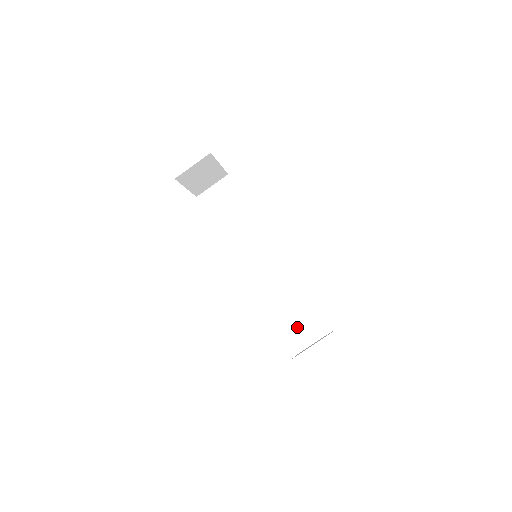
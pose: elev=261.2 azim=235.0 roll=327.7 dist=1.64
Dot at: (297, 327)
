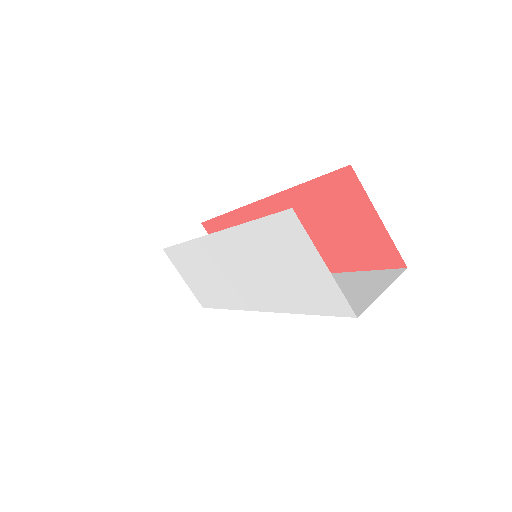
Dot at: occluded
